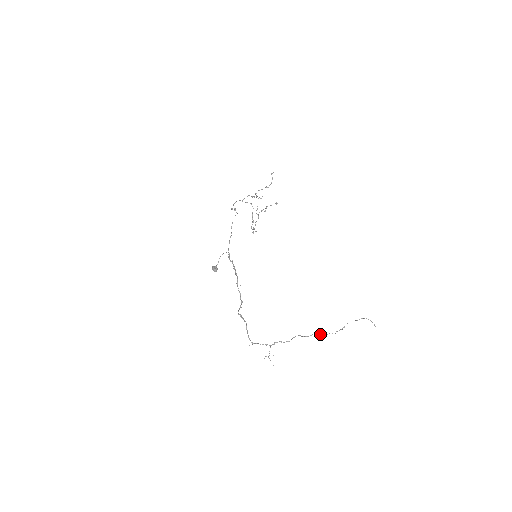
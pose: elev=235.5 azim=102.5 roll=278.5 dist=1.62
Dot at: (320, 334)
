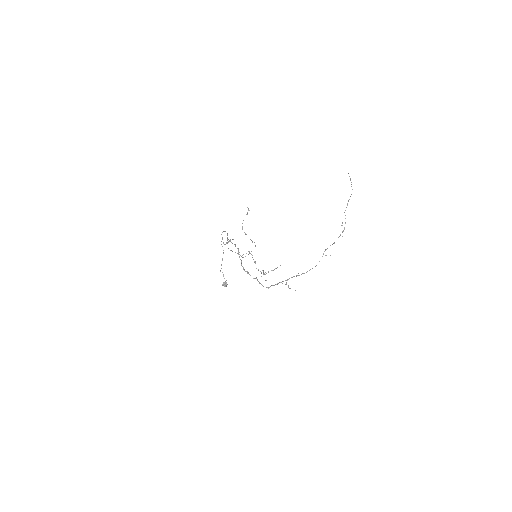
Dot at: occluded
